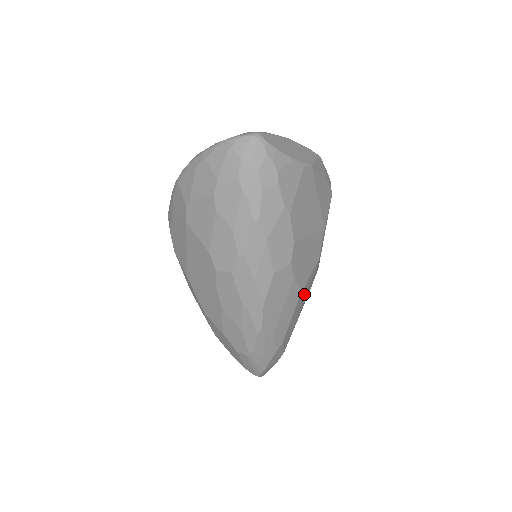
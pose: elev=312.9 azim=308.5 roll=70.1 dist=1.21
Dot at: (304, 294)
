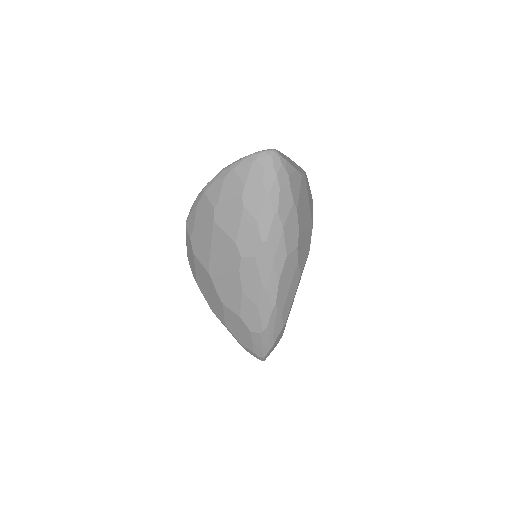
Dot at: (299, 281)
